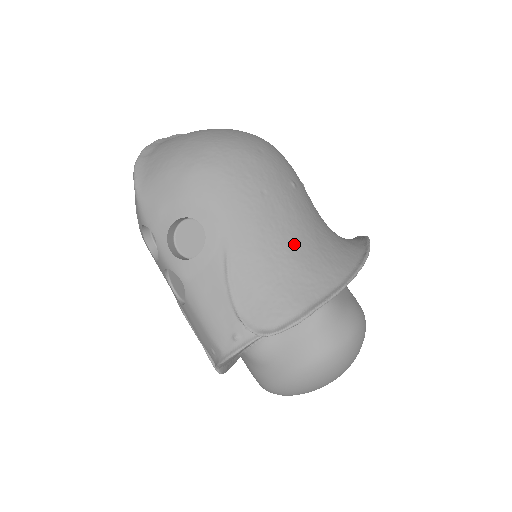
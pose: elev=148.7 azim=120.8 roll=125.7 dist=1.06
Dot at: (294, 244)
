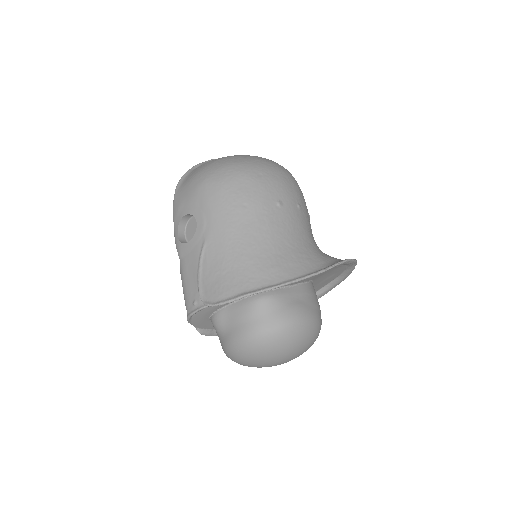
Dot at: (253, 247)
